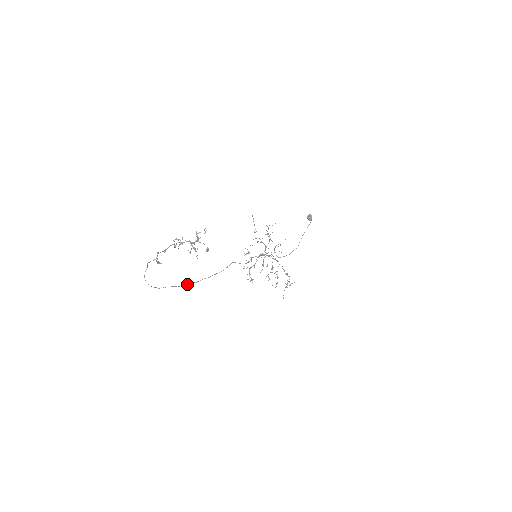
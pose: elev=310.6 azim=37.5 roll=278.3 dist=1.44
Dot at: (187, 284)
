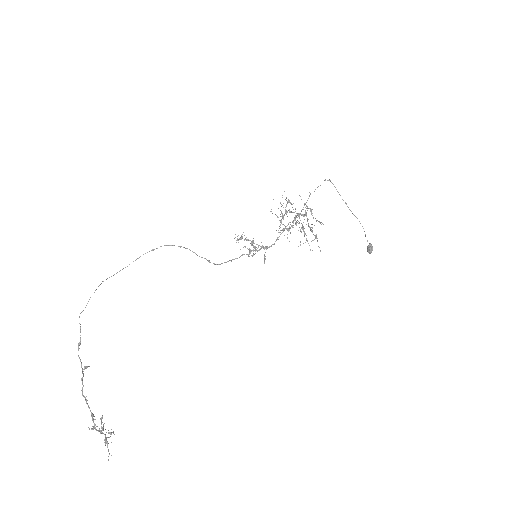
Dot at: (153, 250)
